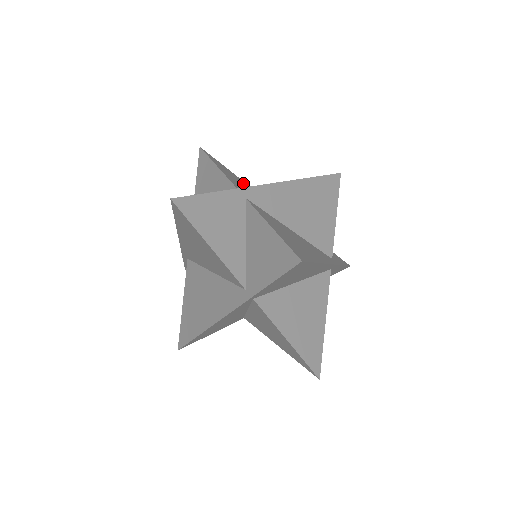
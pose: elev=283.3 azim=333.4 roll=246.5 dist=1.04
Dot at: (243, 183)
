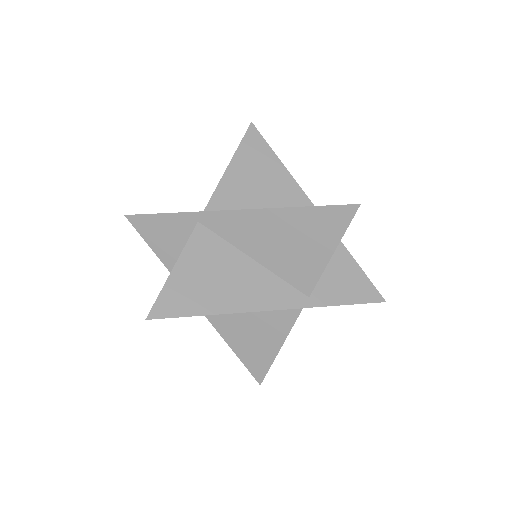
Dot at: (271, 176)
